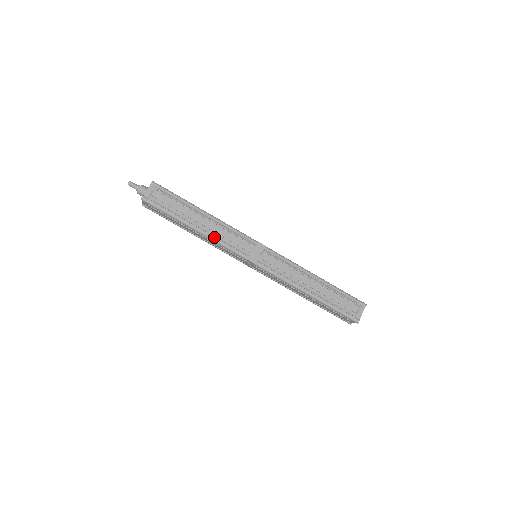
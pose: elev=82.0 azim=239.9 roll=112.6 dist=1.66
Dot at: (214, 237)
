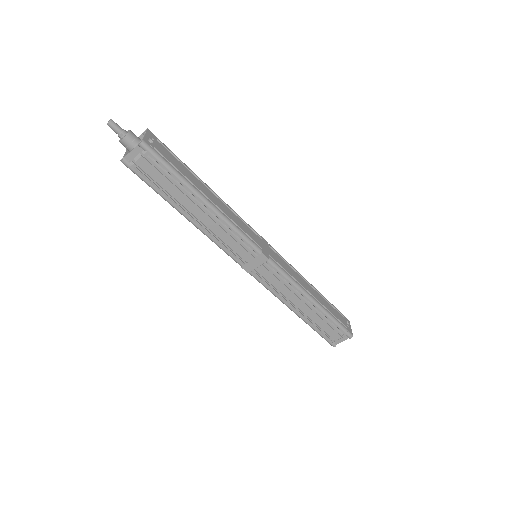
Dot at: (208, 234)
